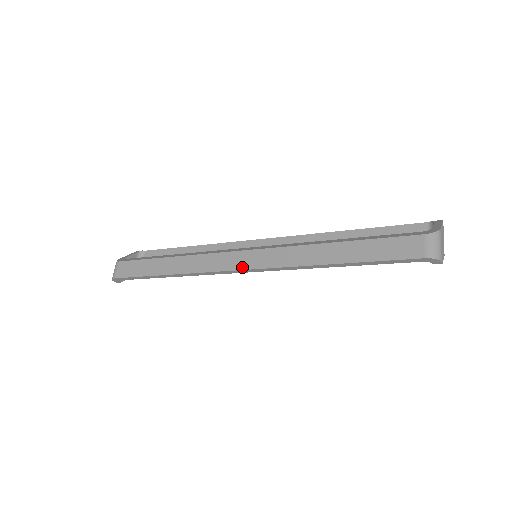
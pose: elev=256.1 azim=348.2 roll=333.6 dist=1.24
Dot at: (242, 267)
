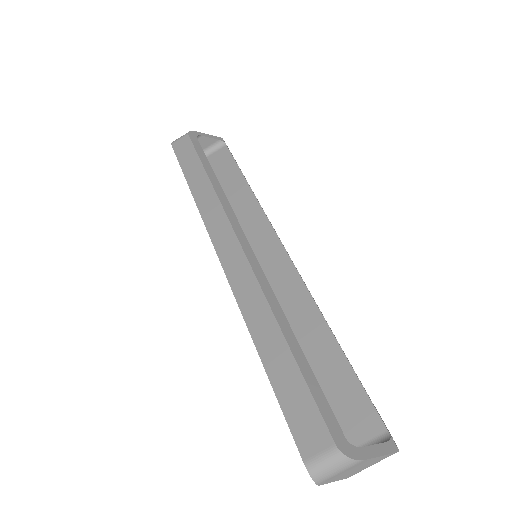
Dot at: (221, 254)
